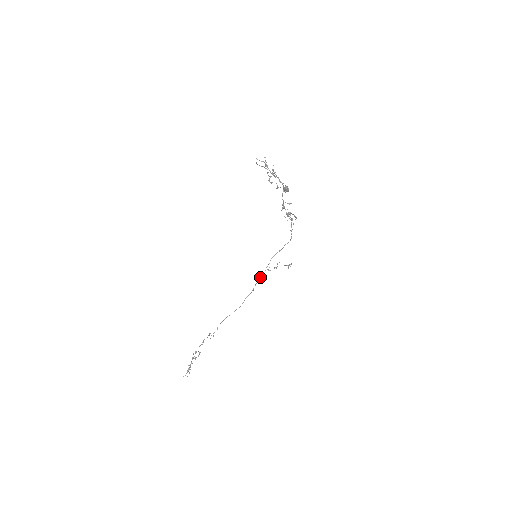
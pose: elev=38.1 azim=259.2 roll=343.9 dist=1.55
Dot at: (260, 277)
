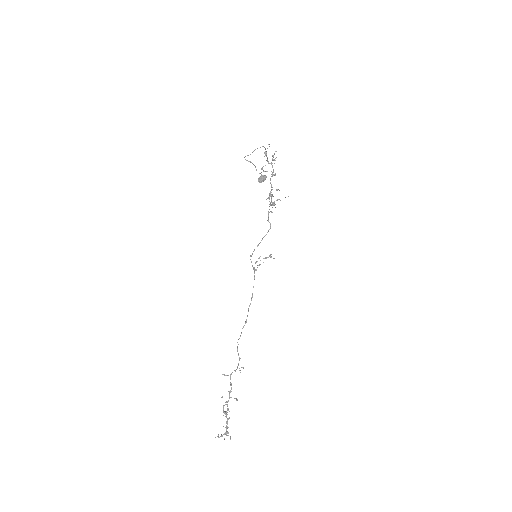
Dot at: occluded
